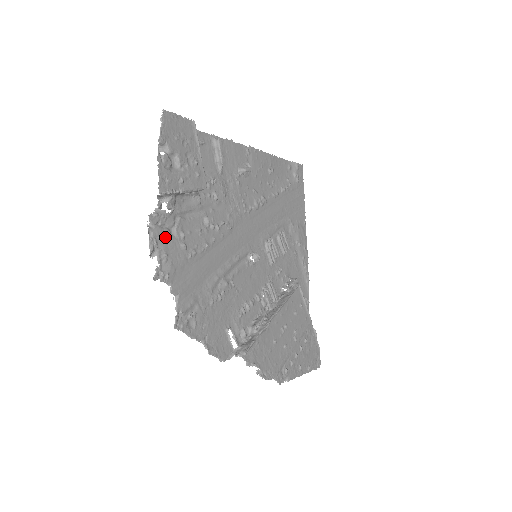
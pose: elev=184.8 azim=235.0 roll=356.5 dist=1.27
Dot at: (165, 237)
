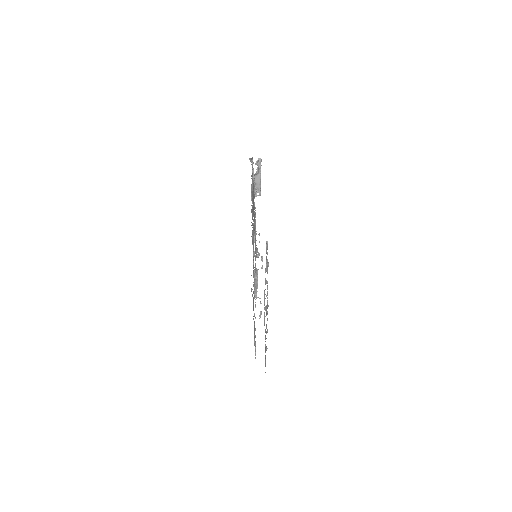
Dot at: occluded
